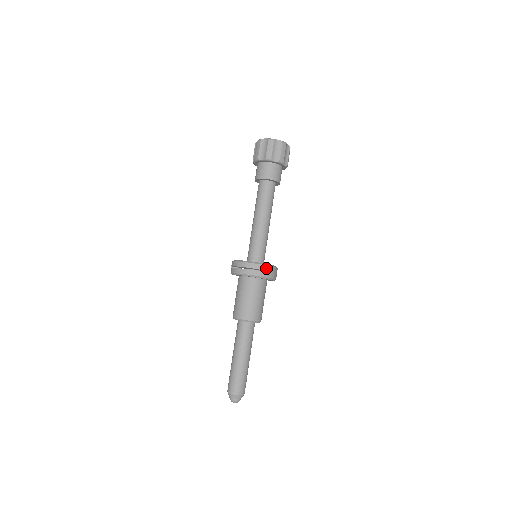
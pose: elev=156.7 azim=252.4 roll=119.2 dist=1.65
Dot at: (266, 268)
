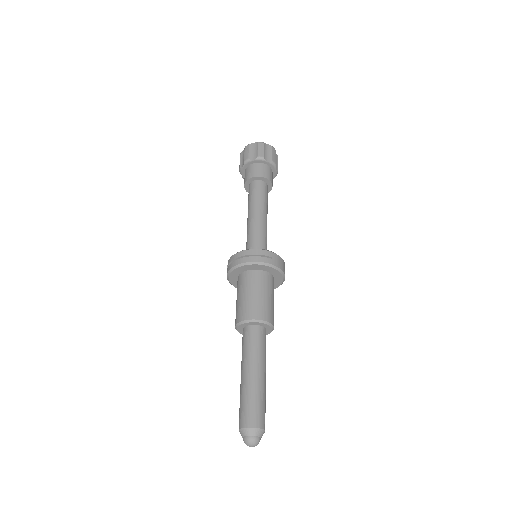
Dot at: (276, 257)
